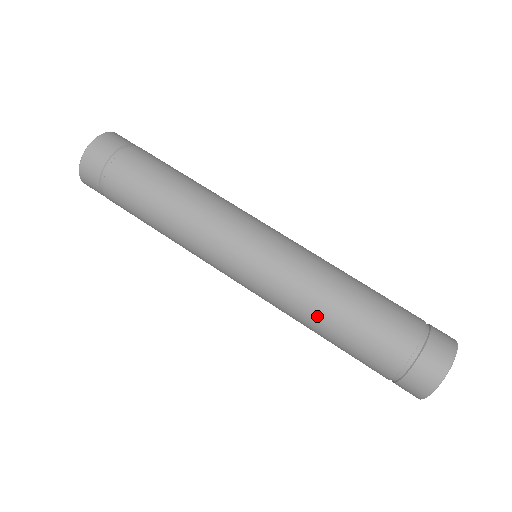
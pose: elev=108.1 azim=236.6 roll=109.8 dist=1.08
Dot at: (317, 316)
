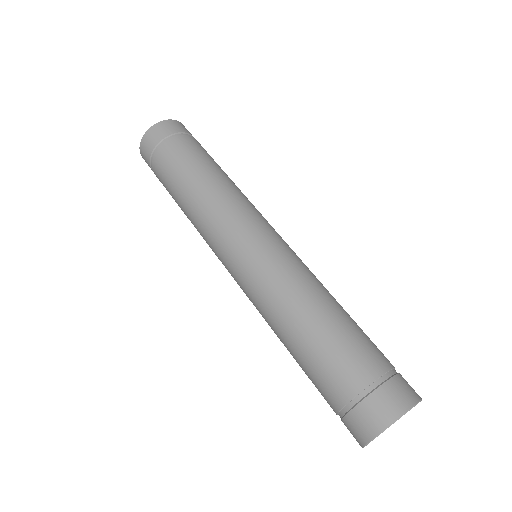
Dot at: (277, 336)
